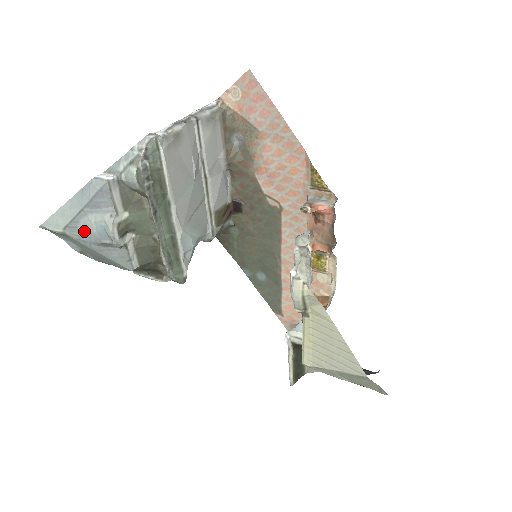
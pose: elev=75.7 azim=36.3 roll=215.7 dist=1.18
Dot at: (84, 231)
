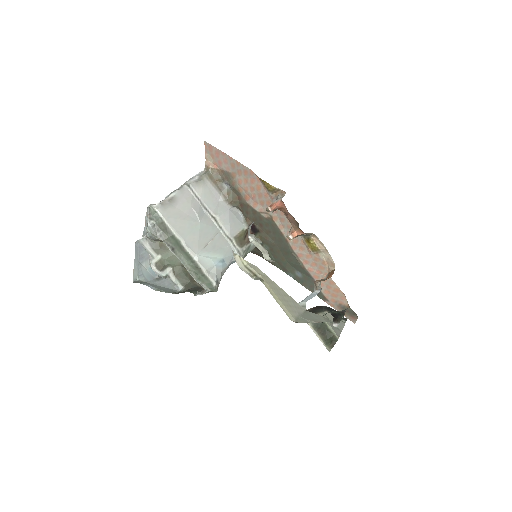
Dot at: (146, 275)
